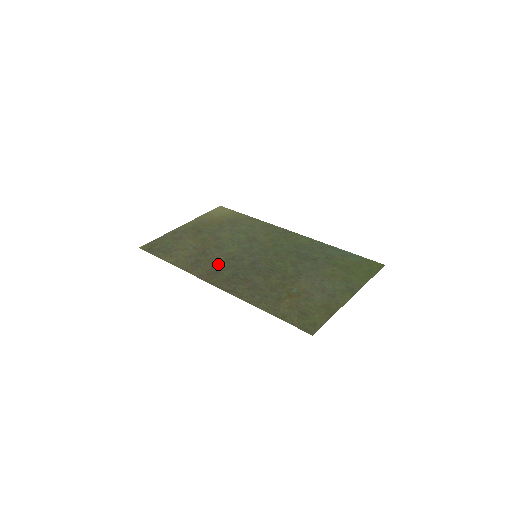
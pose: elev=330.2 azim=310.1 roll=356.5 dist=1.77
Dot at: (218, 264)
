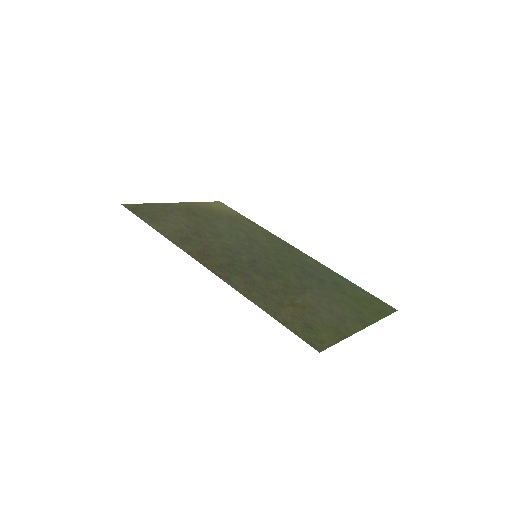
Dot at: (212, 249)
